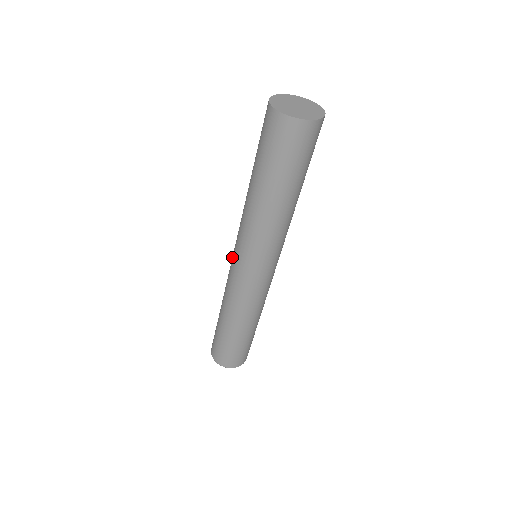
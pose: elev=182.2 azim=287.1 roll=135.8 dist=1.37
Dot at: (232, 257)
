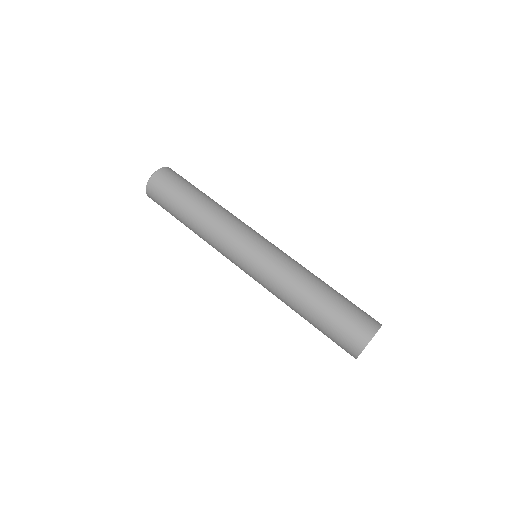
Dot at: (239, 261)
